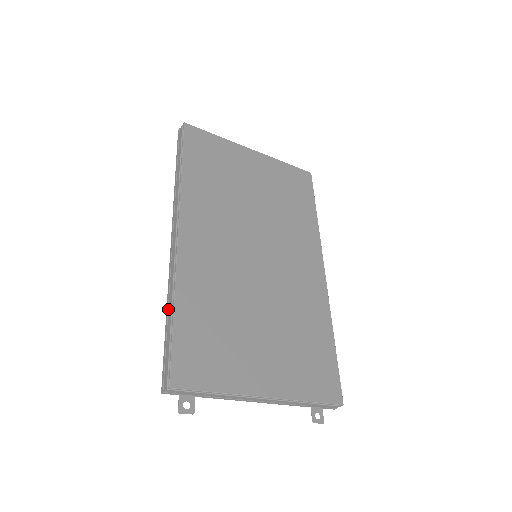
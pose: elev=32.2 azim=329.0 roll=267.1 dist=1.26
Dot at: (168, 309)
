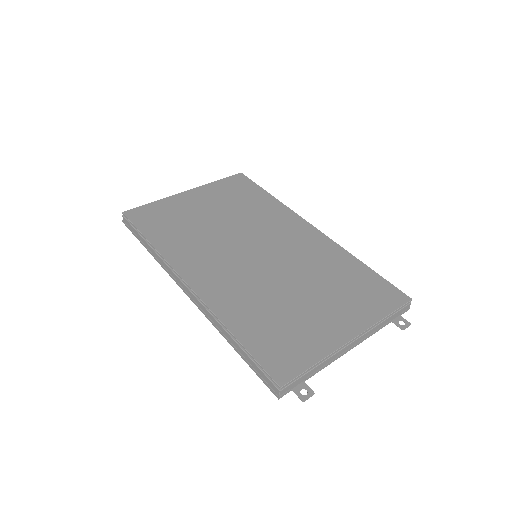
Dot at: (229, 340)
